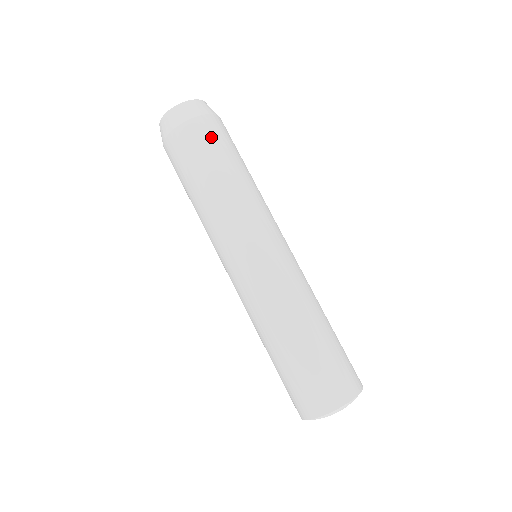
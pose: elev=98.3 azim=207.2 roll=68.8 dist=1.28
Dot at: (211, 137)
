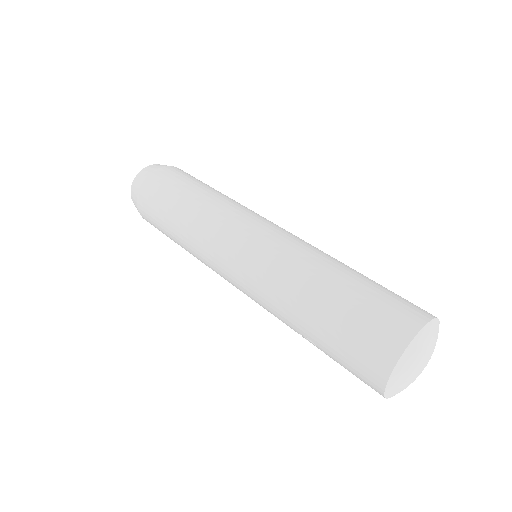
Dot at: (173, 176)
